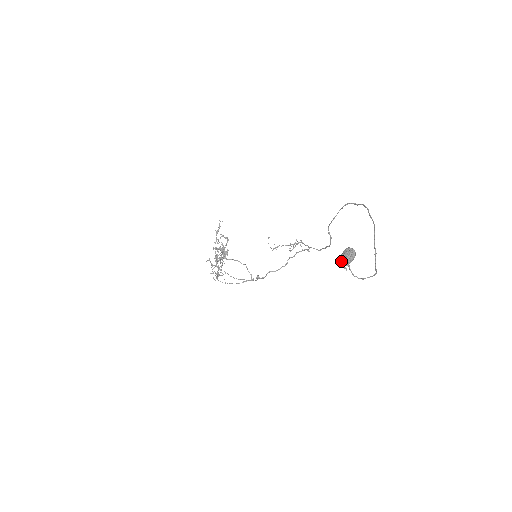
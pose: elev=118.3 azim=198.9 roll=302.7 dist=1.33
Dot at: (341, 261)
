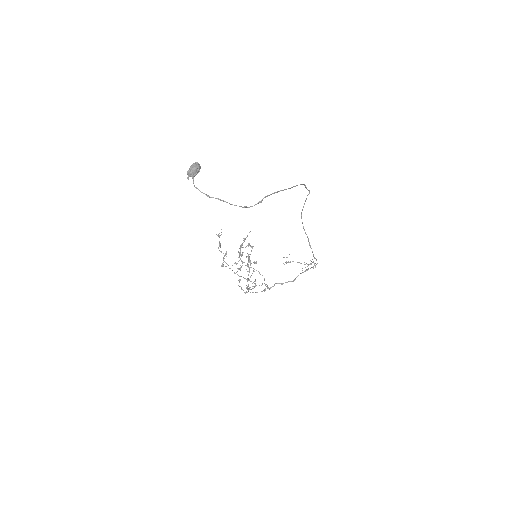
Dot at: (189, 174)
